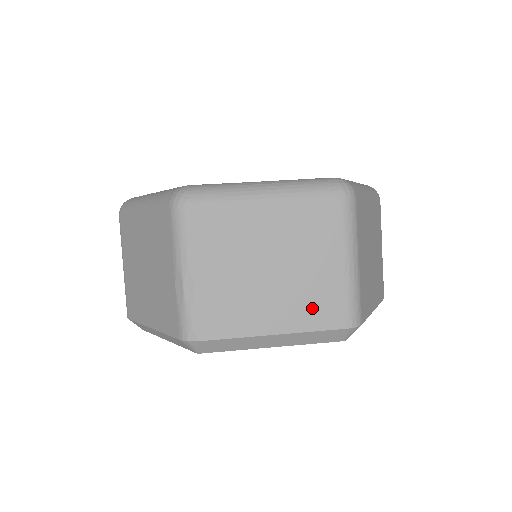
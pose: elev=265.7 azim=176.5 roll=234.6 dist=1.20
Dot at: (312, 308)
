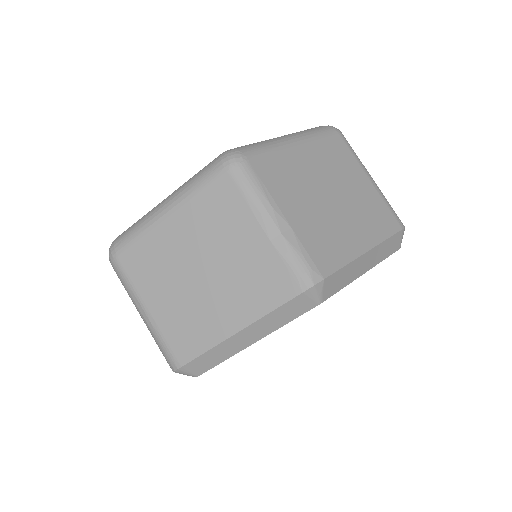
Dot at: (375, 220)
